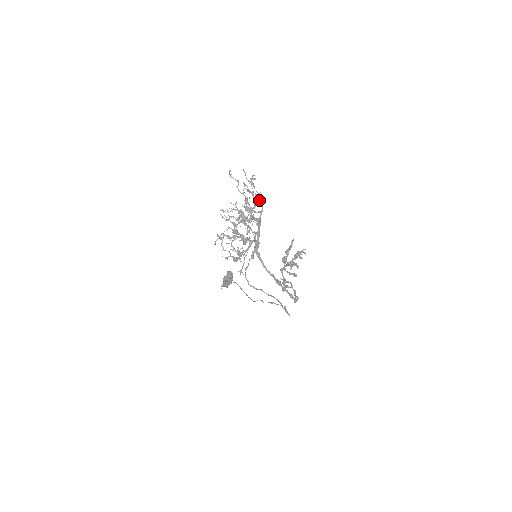
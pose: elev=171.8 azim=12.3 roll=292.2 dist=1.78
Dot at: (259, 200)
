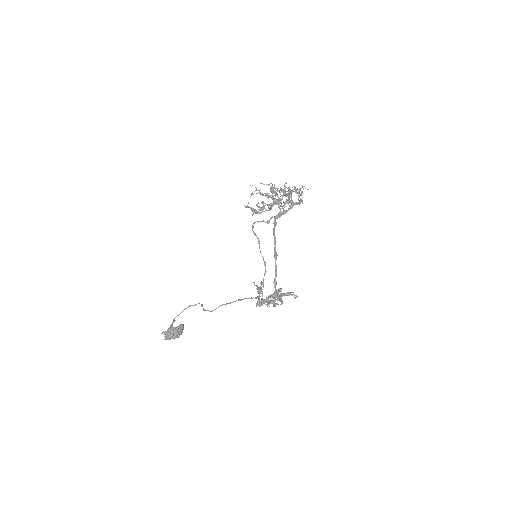
Dot at: (300, 199)
